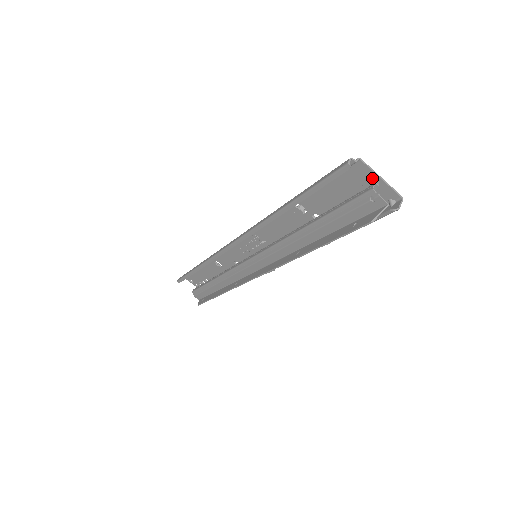
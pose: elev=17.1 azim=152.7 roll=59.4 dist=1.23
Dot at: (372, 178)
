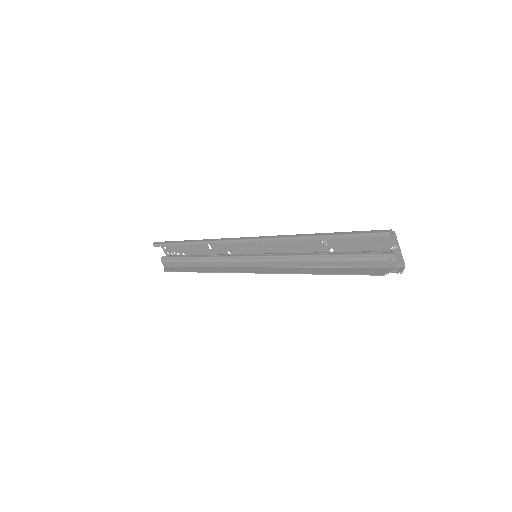
Dot at: (394, 246)
